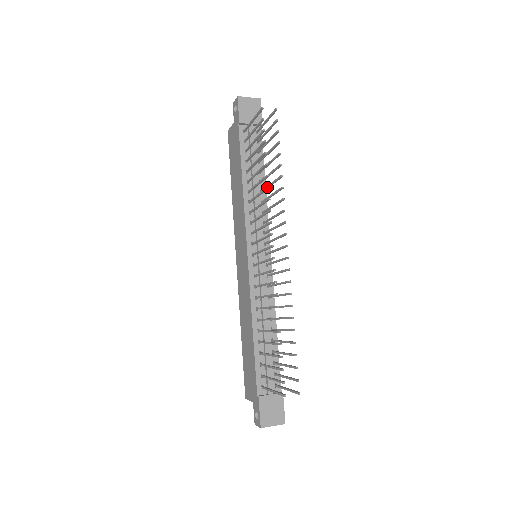
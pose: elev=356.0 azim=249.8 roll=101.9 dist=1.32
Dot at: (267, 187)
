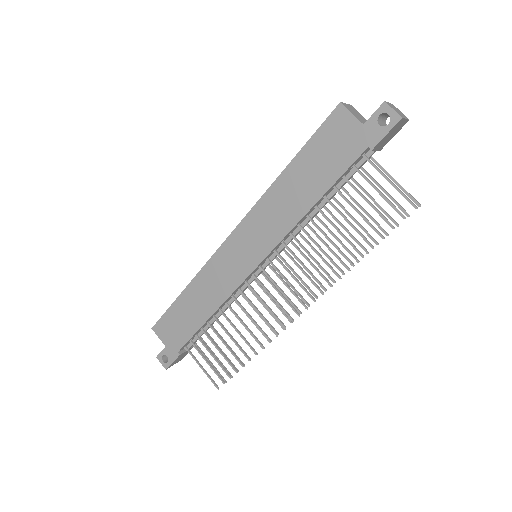
Dot at: (343, 273)
